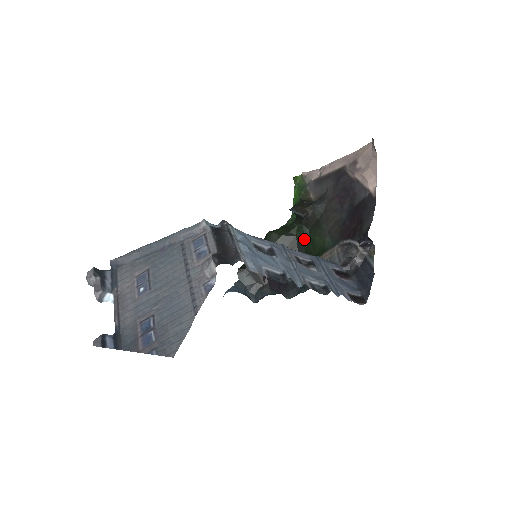
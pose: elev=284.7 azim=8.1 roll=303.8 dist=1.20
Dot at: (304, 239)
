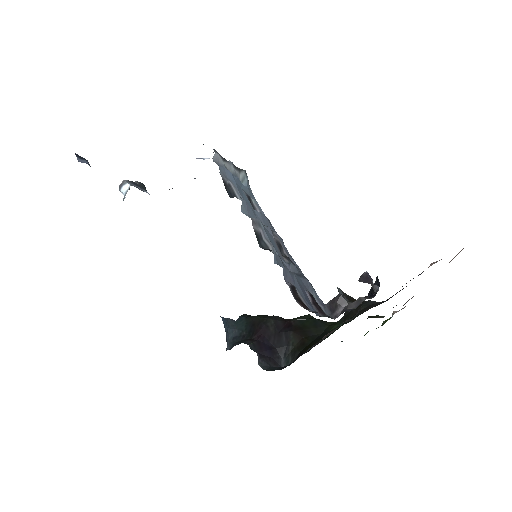
Dot at: (332, 329)
